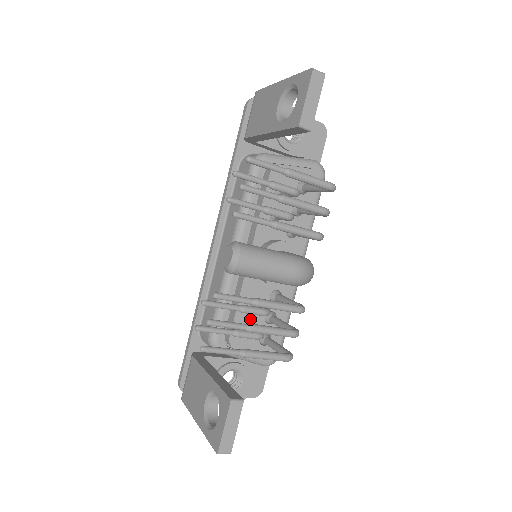
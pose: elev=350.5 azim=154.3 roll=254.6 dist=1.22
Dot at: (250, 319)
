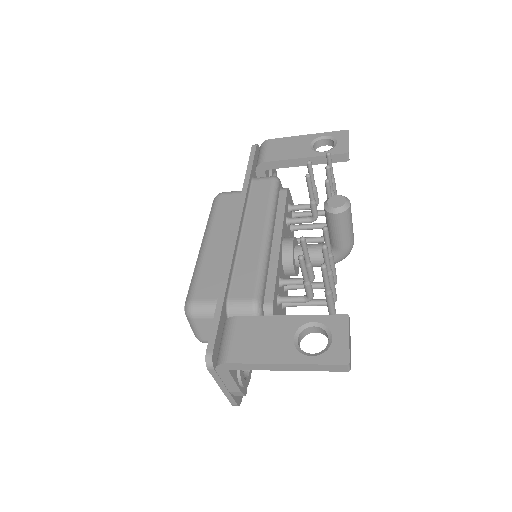
Dot at: (278, 295)
